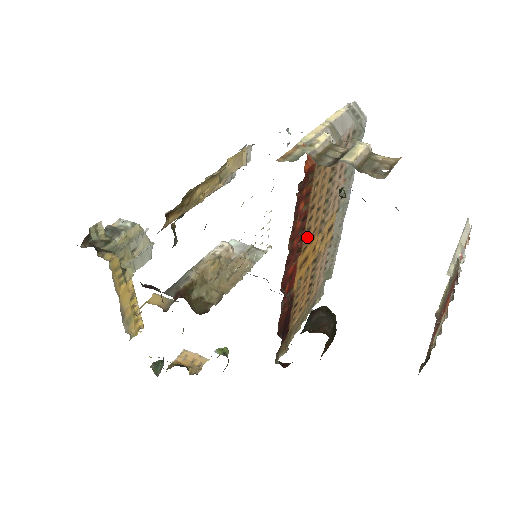
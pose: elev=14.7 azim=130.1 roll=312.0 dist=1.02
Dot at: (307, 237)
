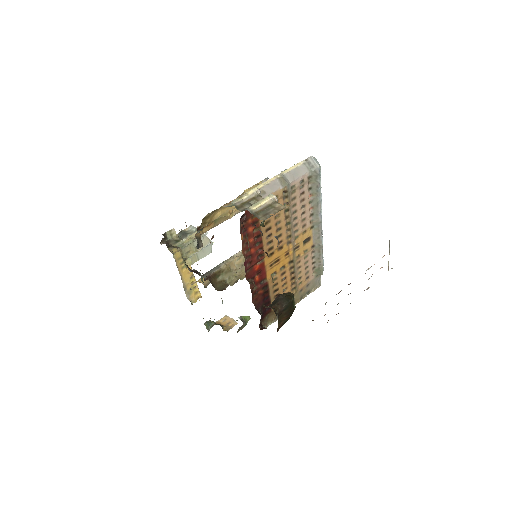
Dot at: (271, 247)
